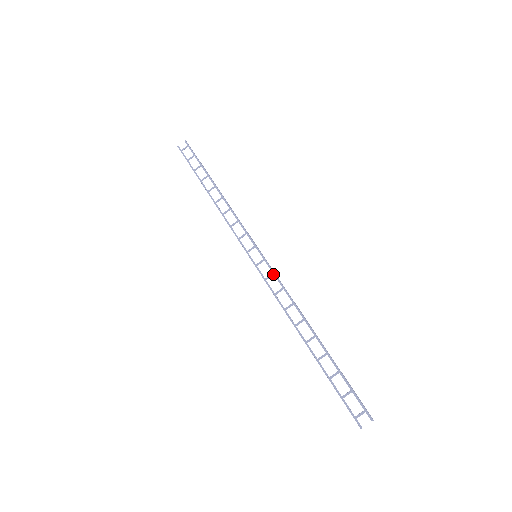
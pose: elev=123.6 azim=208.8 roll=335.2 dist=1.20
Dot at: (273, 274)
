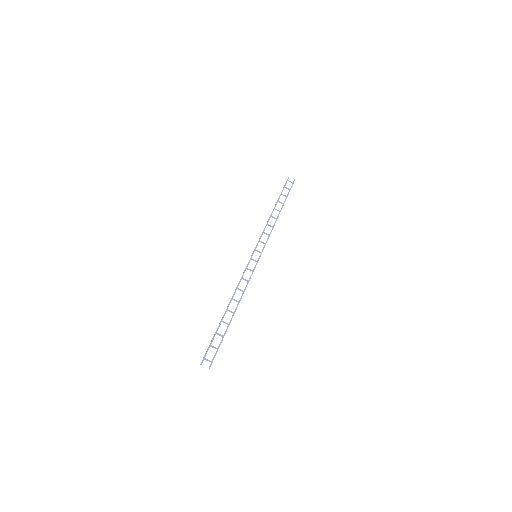
Dot at: (252, 271)
